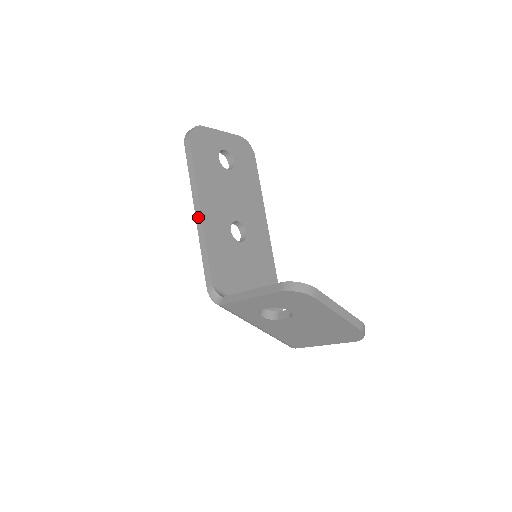
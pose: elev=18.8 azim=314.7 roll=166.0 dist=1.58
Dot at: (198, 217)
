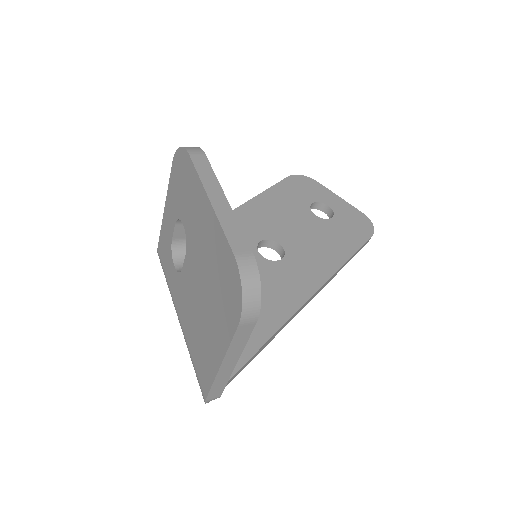
Dot at: occluded
